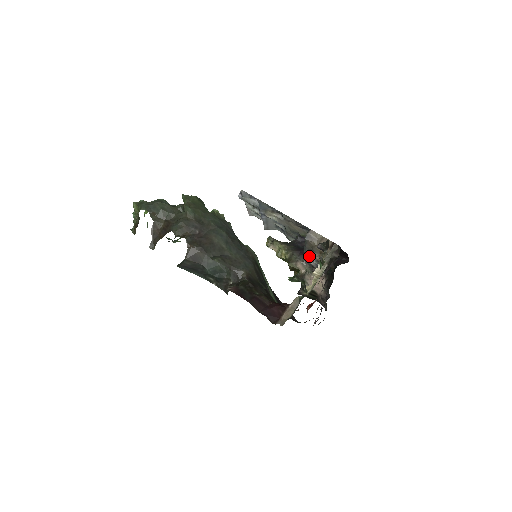
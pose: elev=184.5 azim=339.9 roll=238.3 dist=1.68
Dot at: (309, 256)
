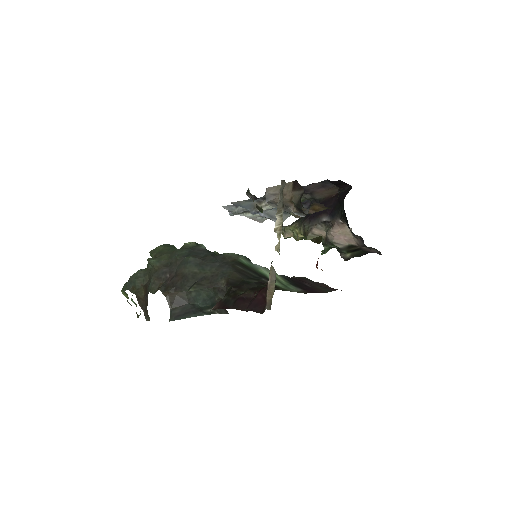
Dot at: occluded
